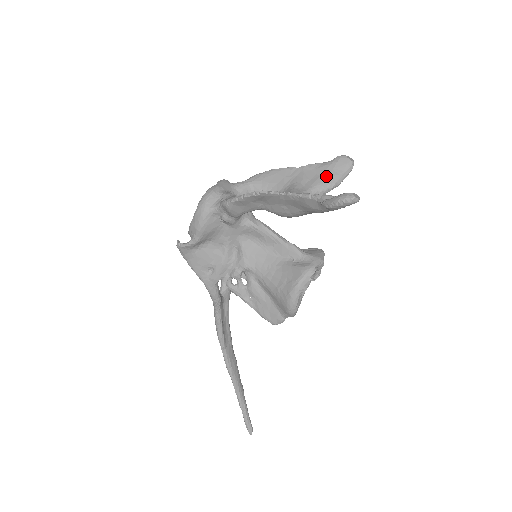
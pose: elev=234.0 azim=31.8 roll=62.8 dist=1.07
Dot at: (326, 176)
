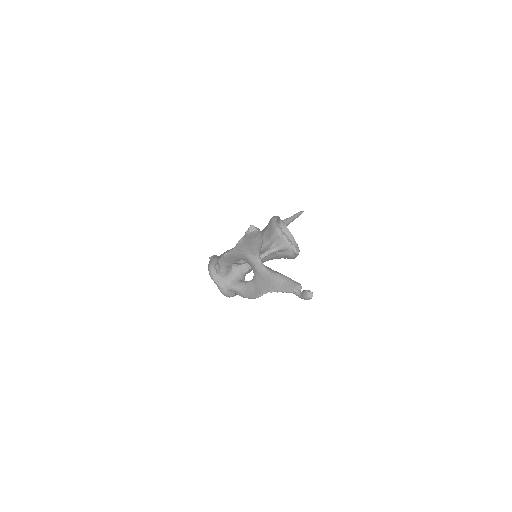
Dot at: (254, 244)
